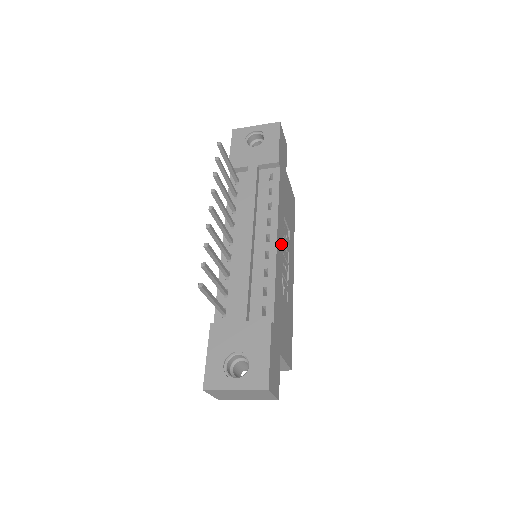
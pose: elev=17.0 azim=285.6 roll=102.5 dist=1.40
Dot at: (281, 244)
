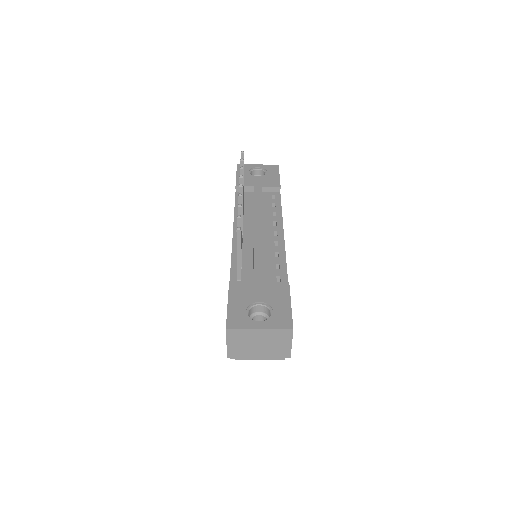
Dot at: occluded
